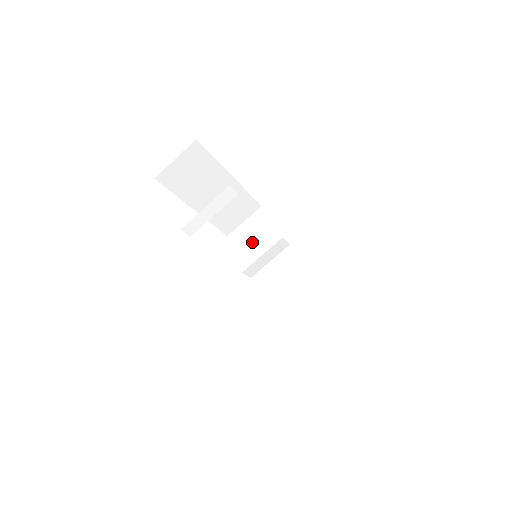
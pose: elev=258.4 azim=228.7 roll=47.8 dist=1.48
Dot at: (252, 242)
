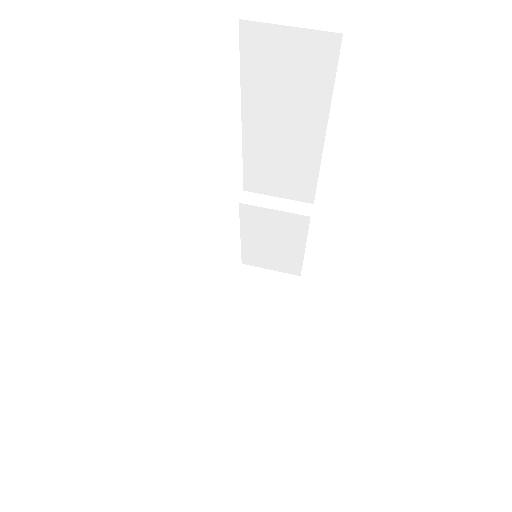
Dot at: occluded
